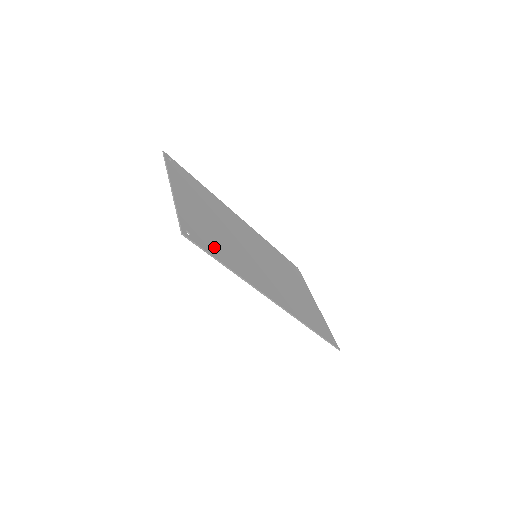
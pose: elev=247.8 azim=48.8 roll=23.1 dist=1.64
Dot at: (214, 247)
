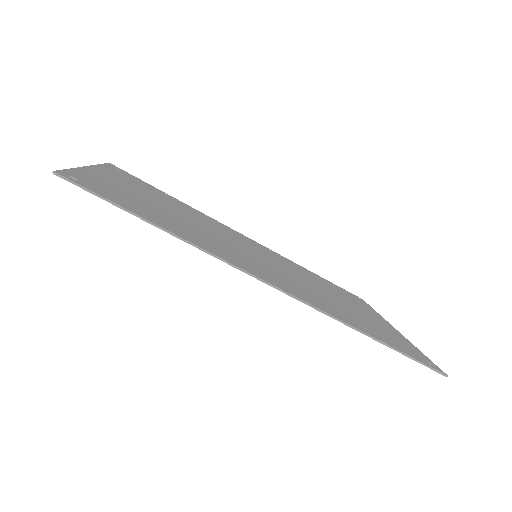
Dot at: (137, 208)
